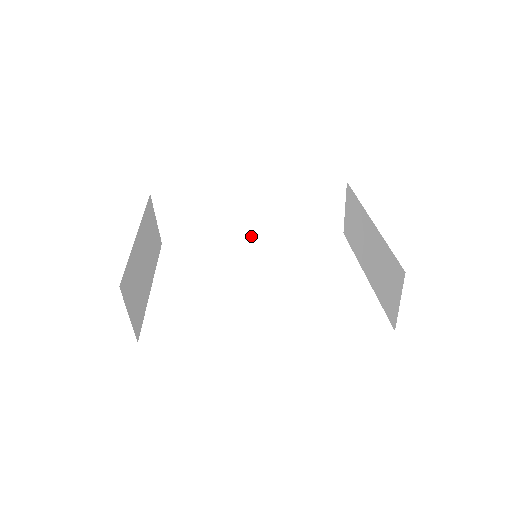
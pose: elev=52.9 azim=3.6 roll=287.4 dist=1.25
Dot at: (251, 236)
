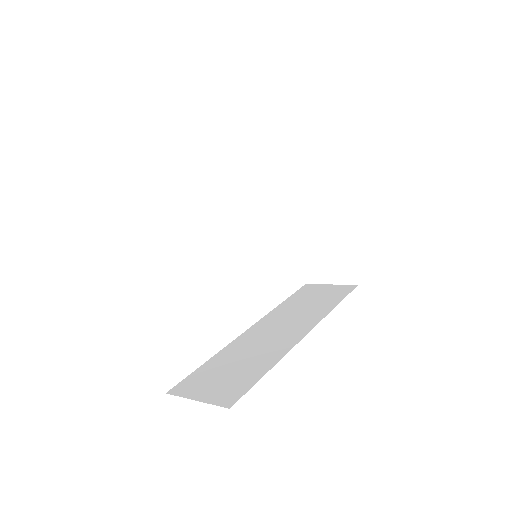
Dot at: occluded
